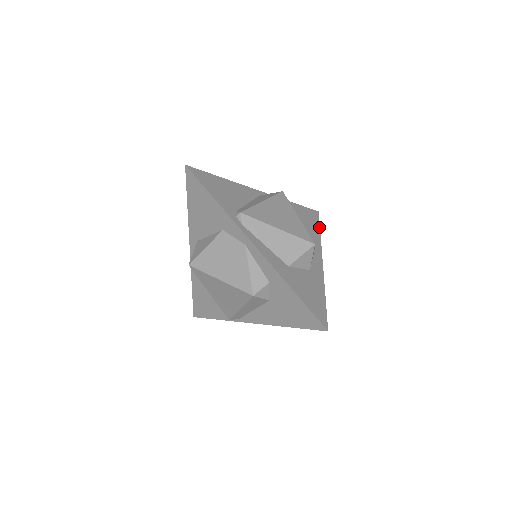
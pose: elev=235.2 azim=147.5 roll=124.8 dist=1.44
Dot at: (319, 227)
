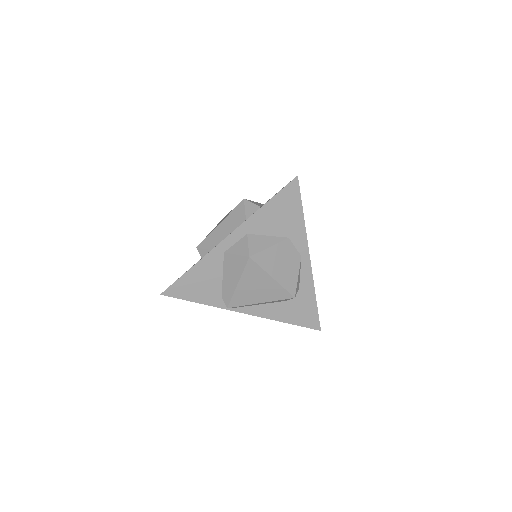
Dot at: occluded
